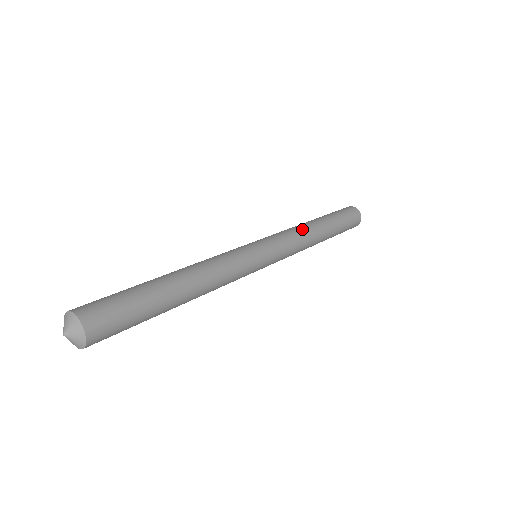
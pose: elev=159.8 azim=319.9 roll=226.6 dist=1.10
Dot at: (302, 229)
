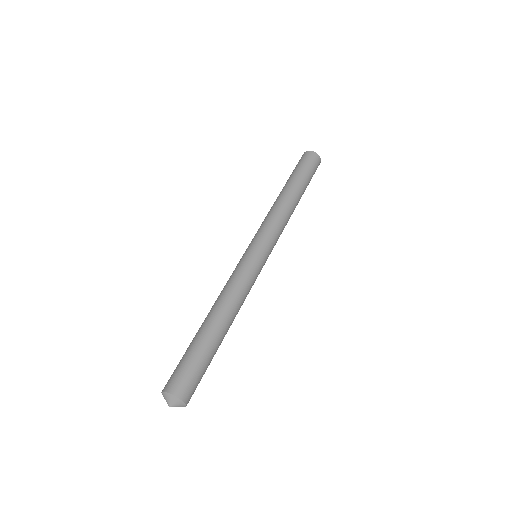
Dot at: (276, 208)
